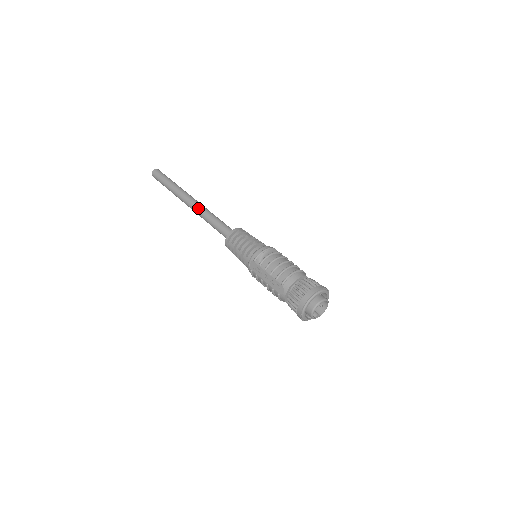
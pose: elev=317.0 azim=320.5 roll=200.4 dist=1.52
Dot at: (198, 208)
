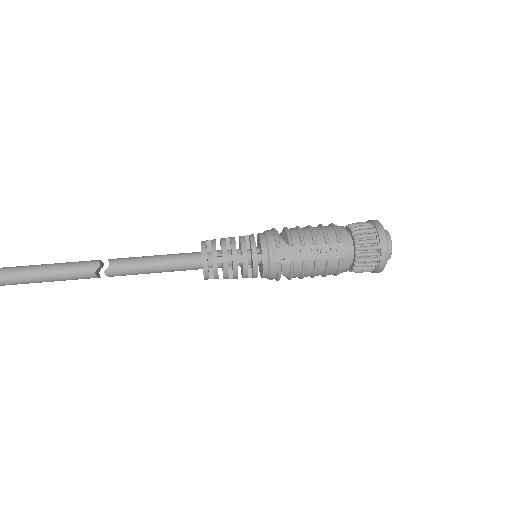
Dot at: (99, 267)
